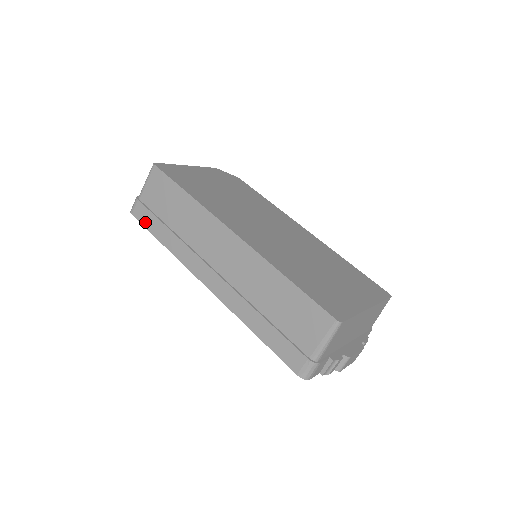
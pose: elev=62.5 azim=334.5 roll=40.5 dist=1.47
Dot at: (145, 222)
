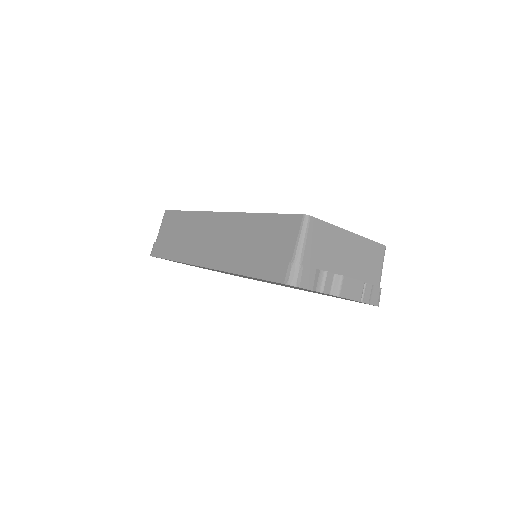
Dot at: (160, 254)
